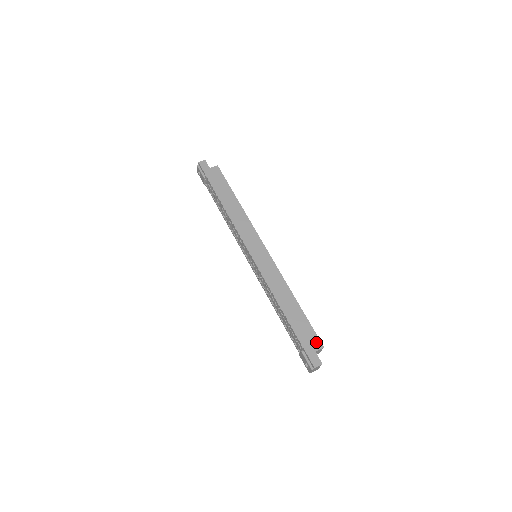
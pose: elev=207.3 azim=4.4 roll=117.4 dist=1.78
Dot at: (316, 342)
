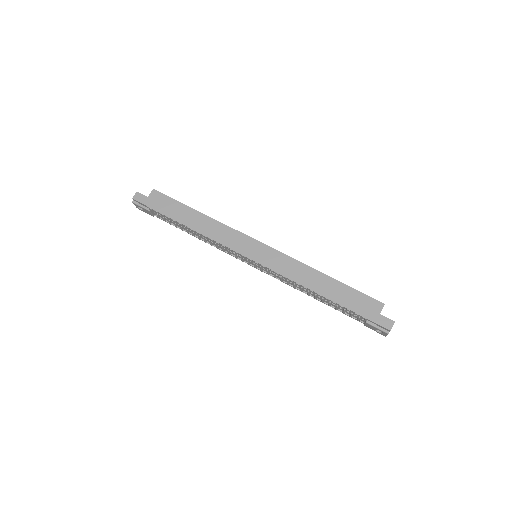
Dot at: (374, 304)
